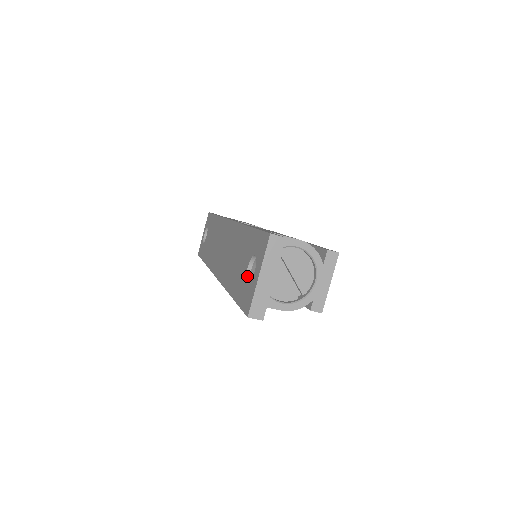
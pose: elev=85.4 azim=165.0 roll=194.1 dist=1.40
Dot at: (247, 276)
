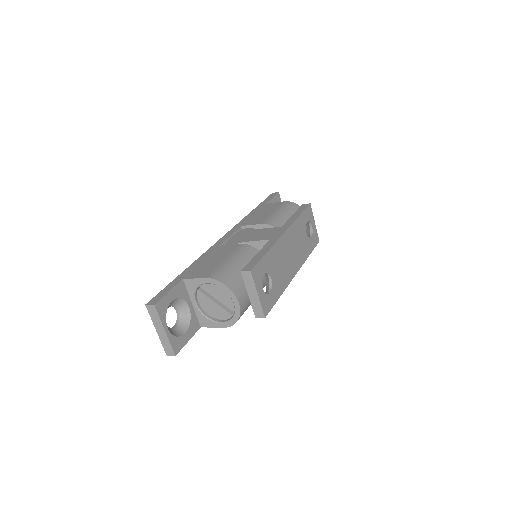
Dot at: (177, 317)
